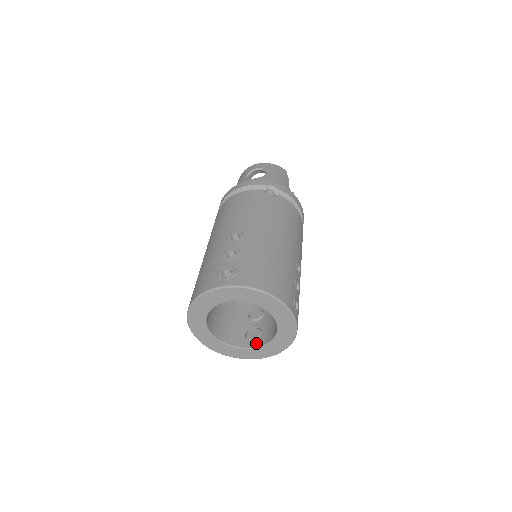
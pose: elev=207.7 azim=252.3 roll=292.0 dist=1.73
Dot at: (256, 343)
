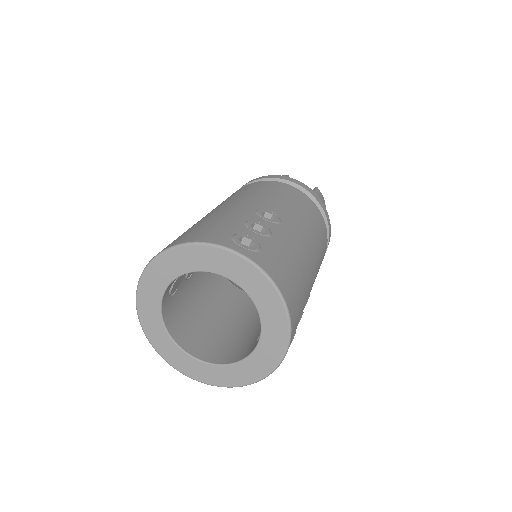
Dot at: occluded
